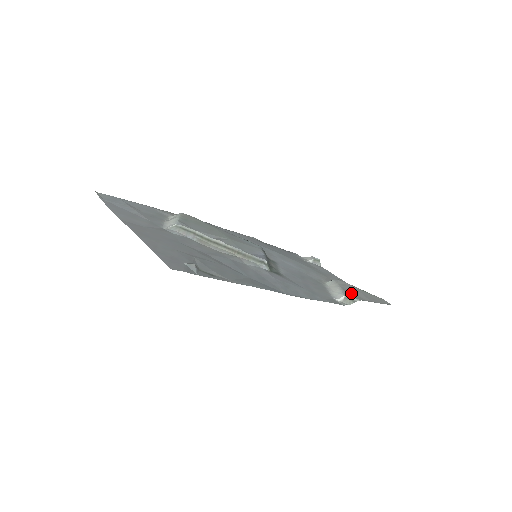
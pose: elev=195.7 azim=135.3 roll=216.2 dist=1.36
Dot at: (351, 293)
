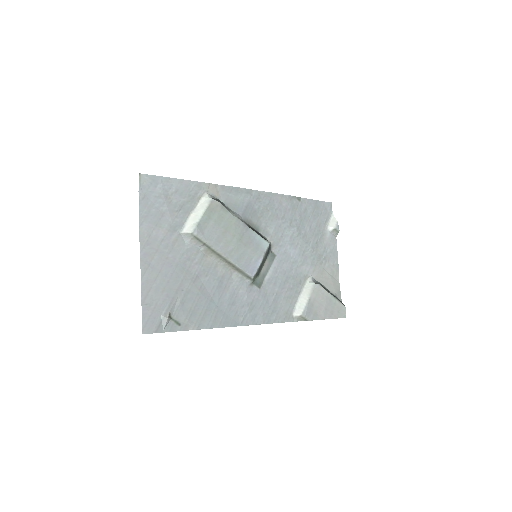
Dot at: (312, 309)
